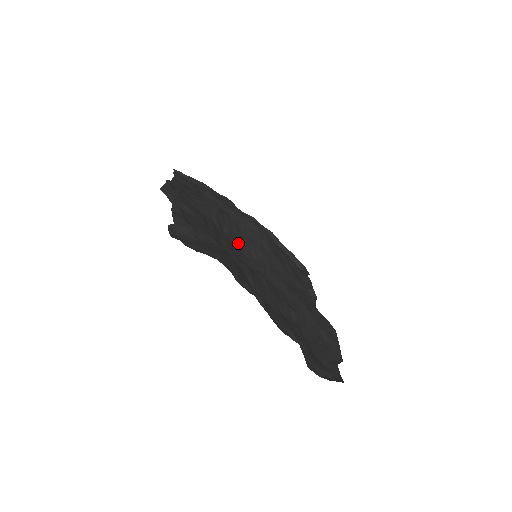
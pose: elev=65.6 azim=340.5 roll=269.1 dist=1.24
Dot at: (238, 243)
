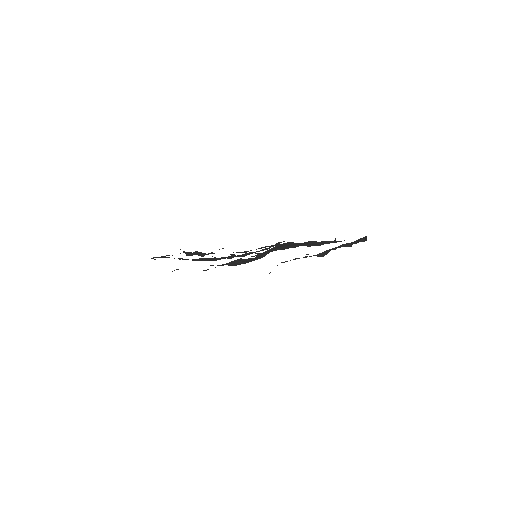
Dot at: occluded
